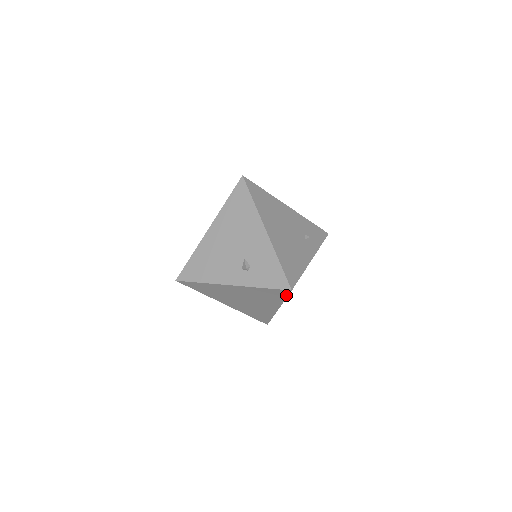
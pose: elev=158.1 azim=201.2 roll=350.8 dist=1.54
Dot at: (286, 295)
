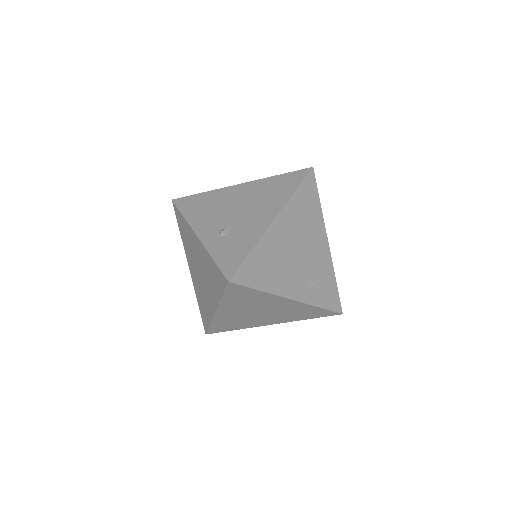
Dot at: (224, 288)
